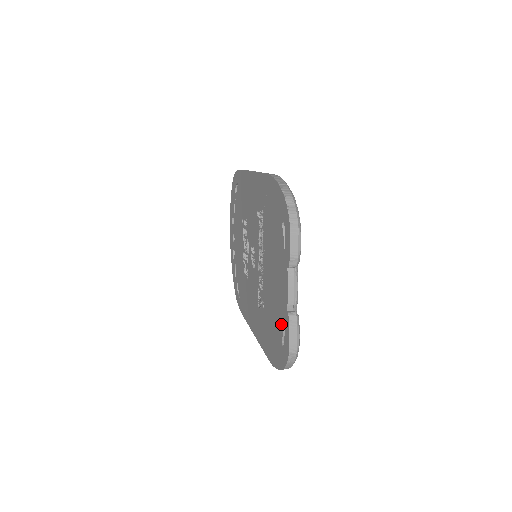
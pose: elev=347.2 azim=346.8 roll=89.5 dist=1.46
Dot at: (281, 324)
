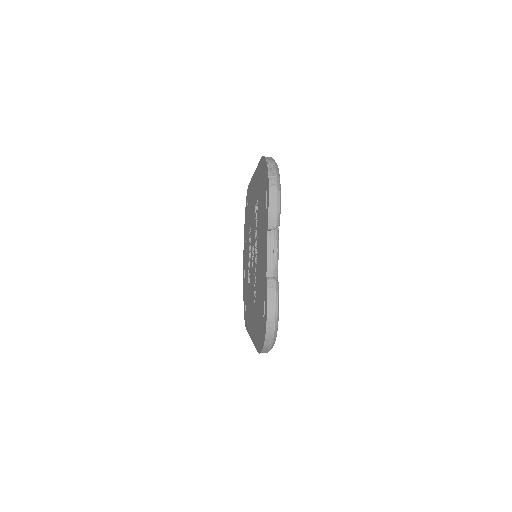
Dot at: (263, 296)
